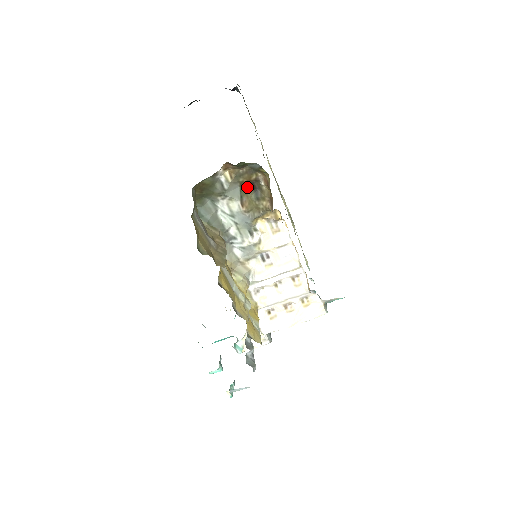
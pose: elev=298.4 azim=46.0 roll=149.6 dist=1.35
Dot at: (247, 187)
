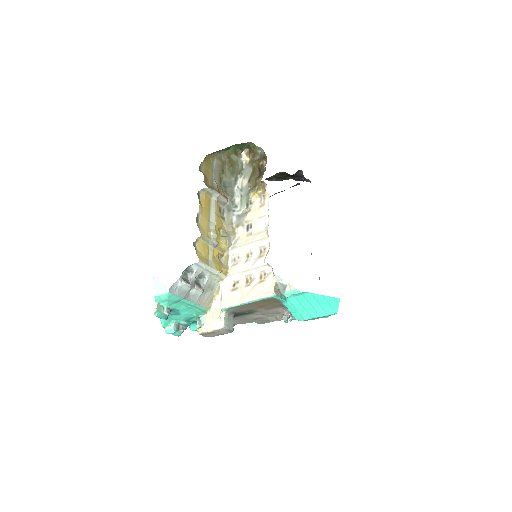
Dot at: (256, 172)
